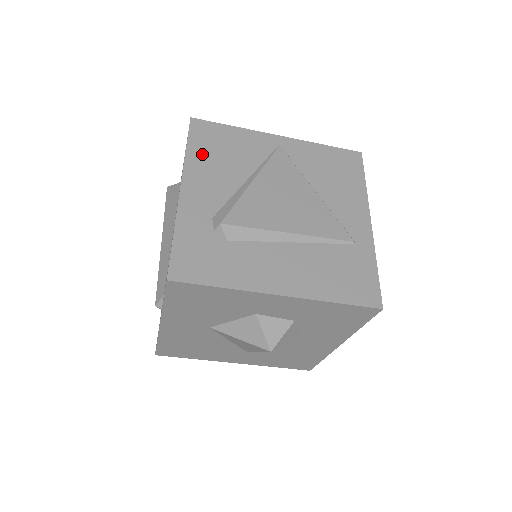
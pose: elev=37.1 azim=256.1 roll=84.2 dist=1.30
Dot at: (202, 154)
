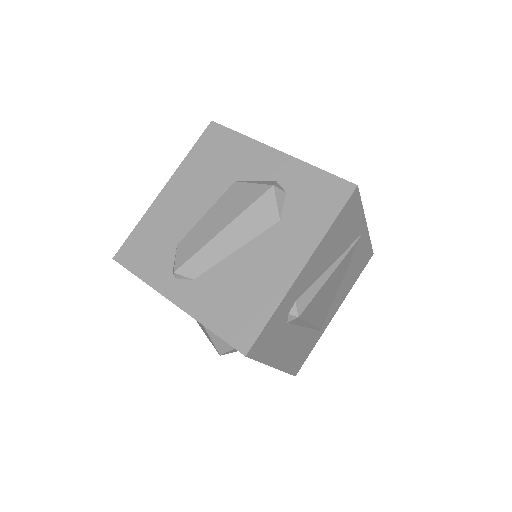
Dot at: (334, 233)
